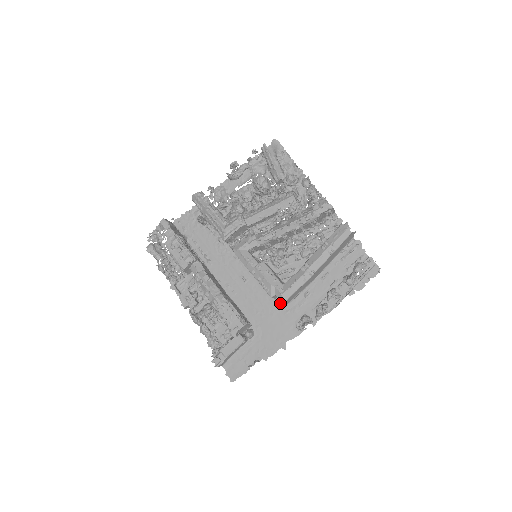
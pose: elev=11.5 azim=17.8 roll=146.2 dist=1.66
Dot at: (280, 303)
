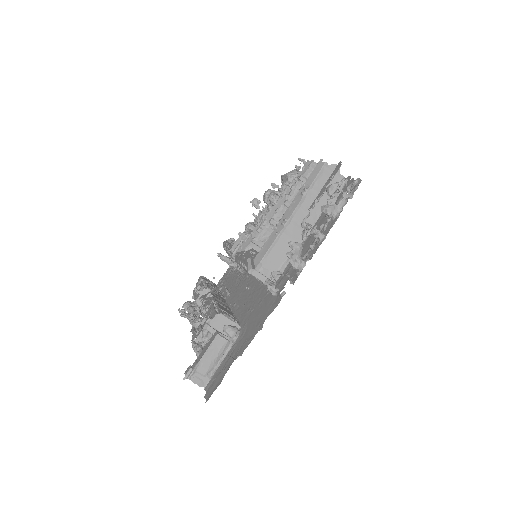
Dot at: occluded
